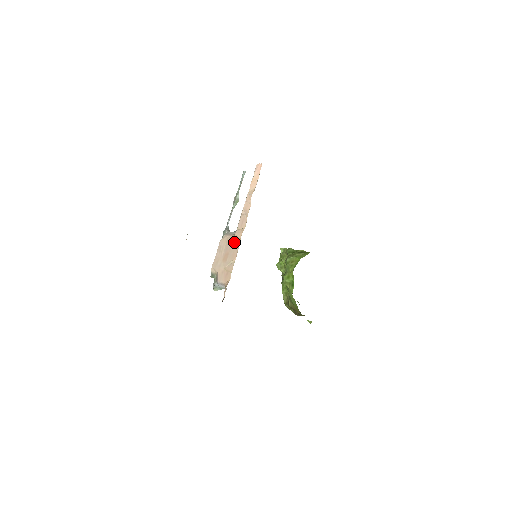
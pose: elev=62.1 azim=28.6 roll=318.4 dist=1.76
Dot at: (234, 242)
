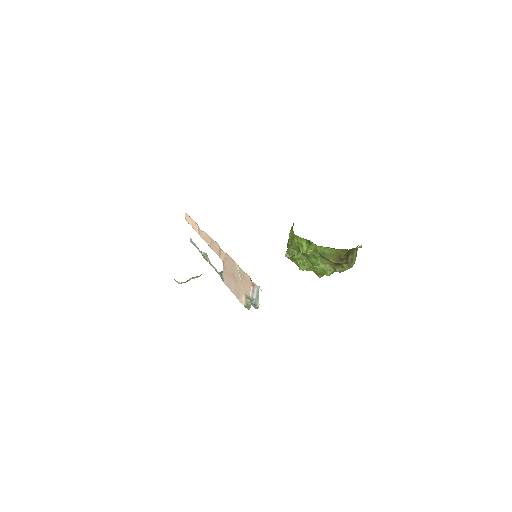
Dot at: (226, 263)
